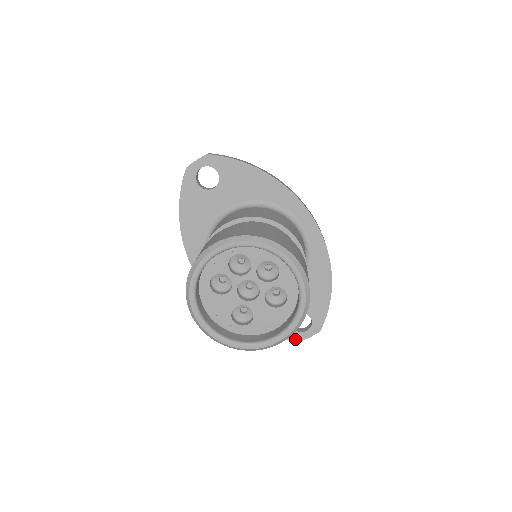
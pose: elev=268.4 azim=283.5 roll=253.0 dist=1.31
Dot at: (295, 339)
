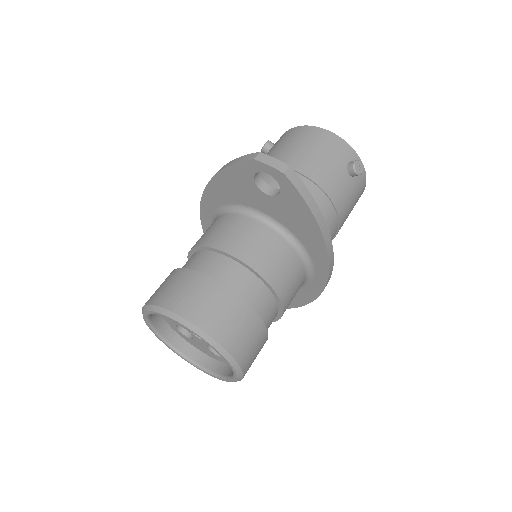
Dot at: occluded
